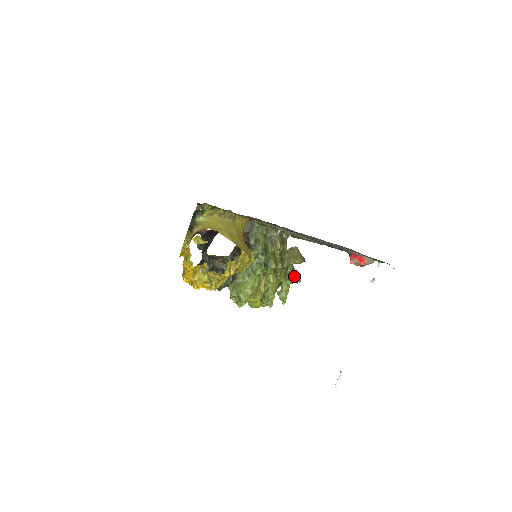
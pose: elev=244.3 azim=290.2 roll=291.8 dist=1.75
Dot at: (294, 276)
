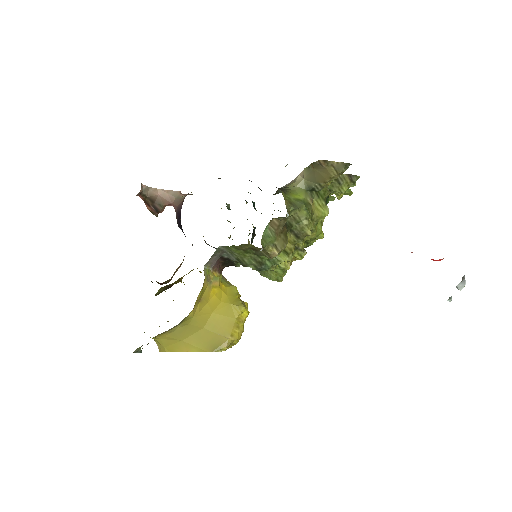
Dot at: (343, 185)
